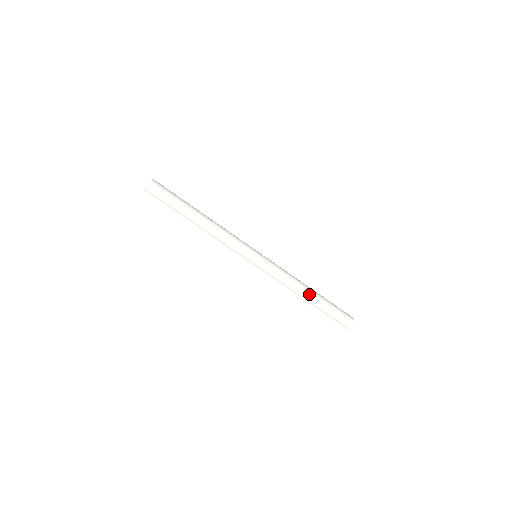
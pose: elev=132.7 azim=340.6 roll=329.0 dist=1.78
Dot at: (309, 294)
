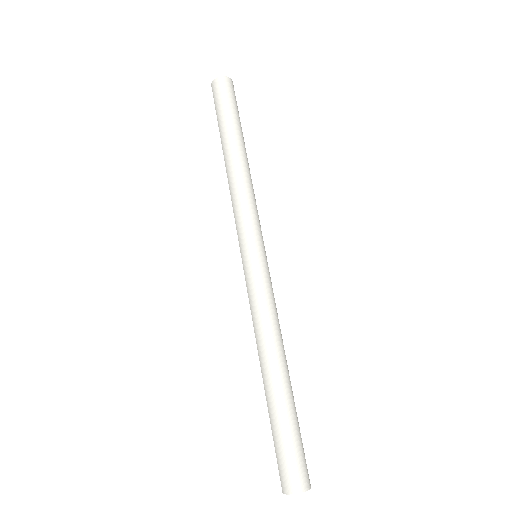
Dot at: (273, 374)
